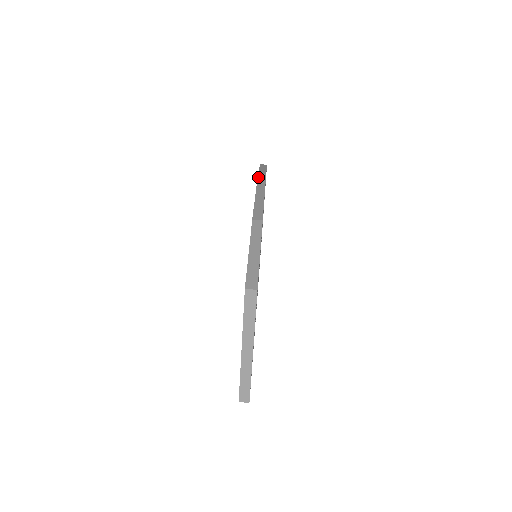
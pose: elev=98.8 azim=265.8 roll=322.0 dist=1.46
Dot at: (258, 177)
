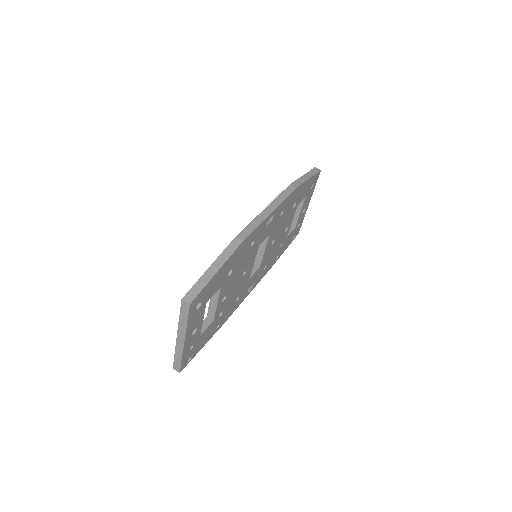
Dot at: (286, 189)
